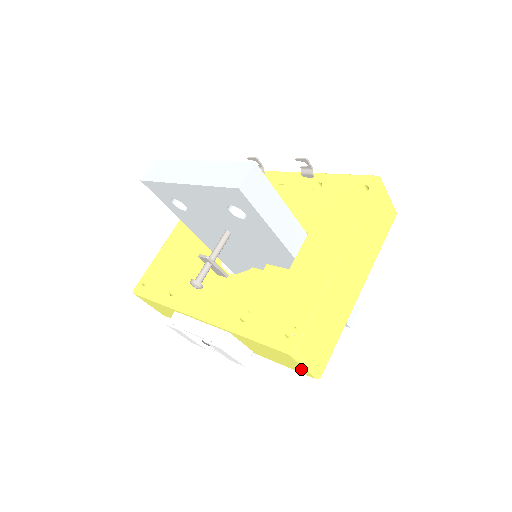
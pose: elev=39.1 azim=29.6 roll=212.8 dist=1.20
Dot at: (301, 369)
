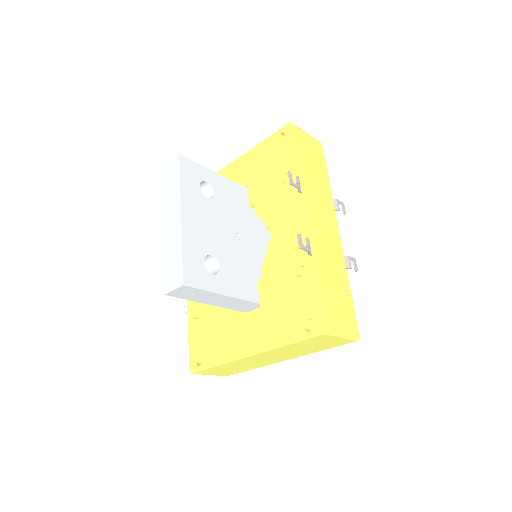
Dot at: occluded
